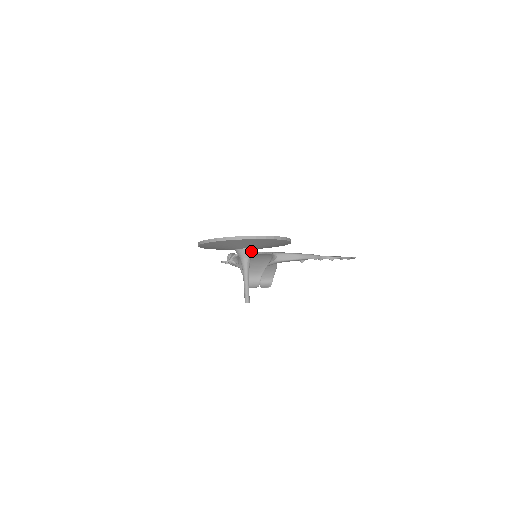
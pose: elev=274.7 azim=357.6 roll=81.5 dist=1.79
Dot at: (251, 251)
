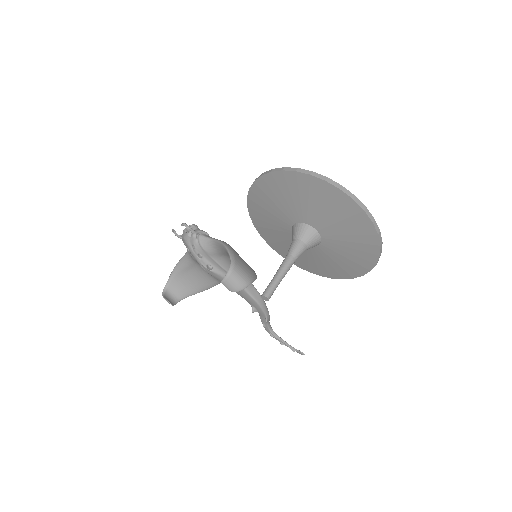
Dot at: (317, 243)
